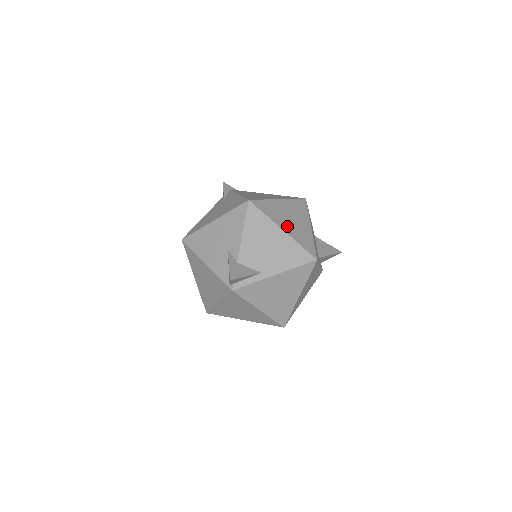
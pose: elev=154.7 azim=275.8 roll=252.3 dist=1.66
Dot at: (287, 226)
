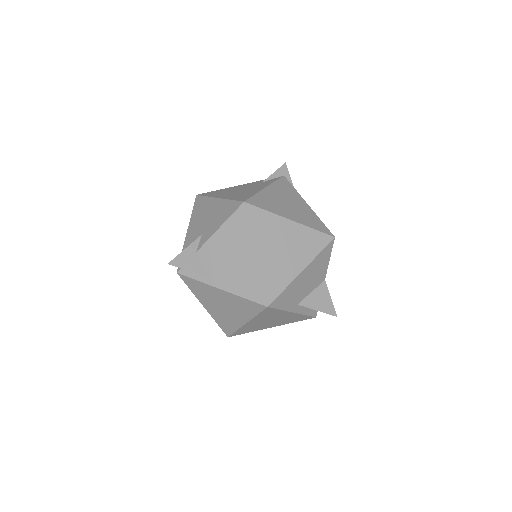
Dot at: (267, 253)
